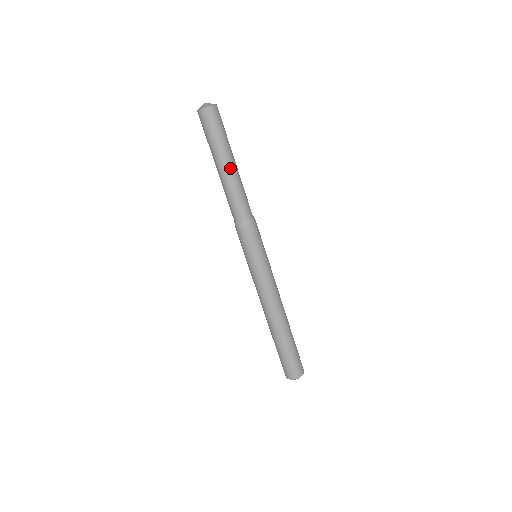
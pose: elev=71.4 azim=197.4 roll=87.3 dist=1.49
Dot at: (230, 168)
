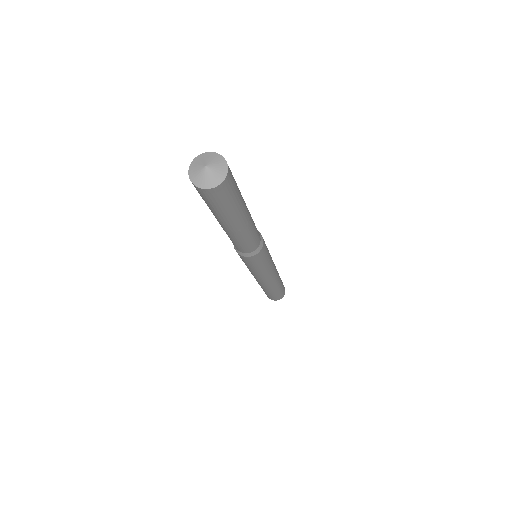
Dot at: (234, 229)
